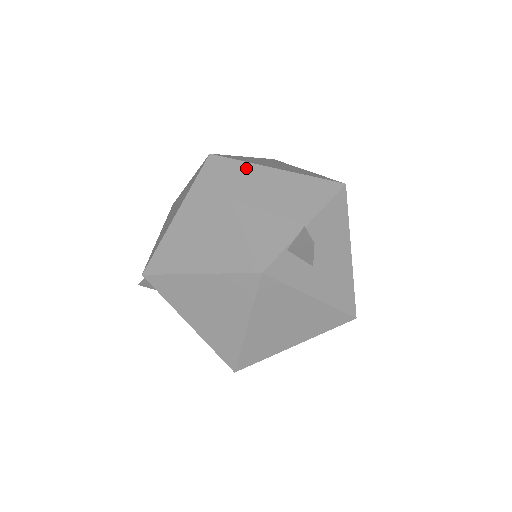
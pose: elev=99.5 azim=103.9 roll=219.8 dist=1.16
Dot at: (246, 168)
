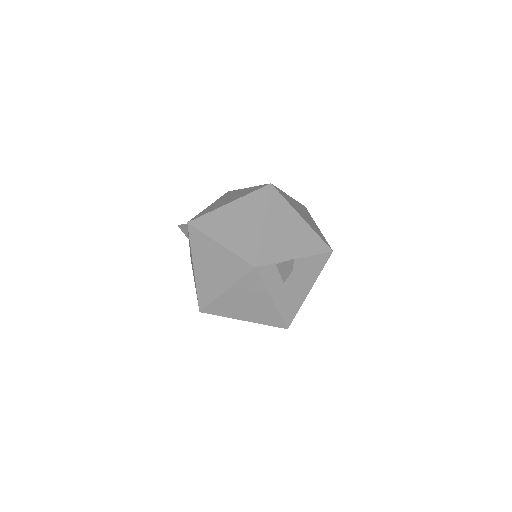
Dot at: (285, 205)
